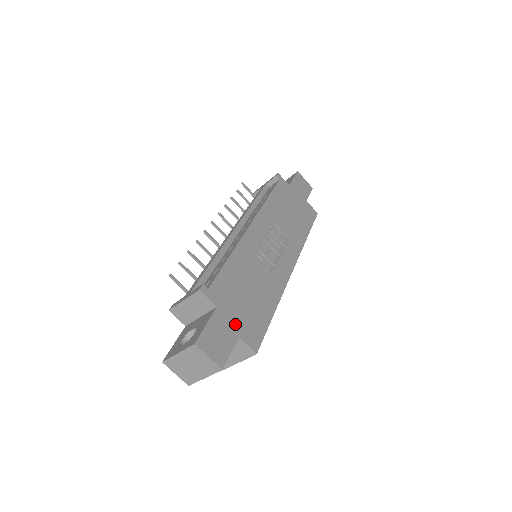
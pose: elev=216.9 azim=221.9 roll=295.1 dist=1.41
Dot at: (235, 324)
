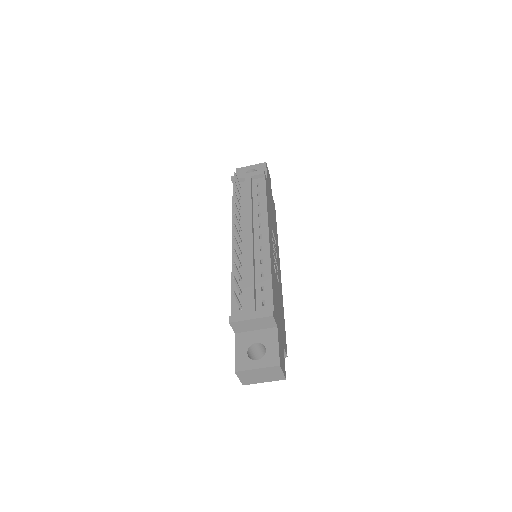
Dot at: (282, 337)
